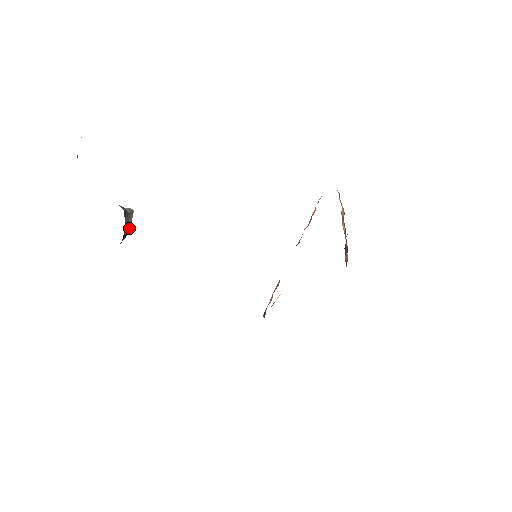
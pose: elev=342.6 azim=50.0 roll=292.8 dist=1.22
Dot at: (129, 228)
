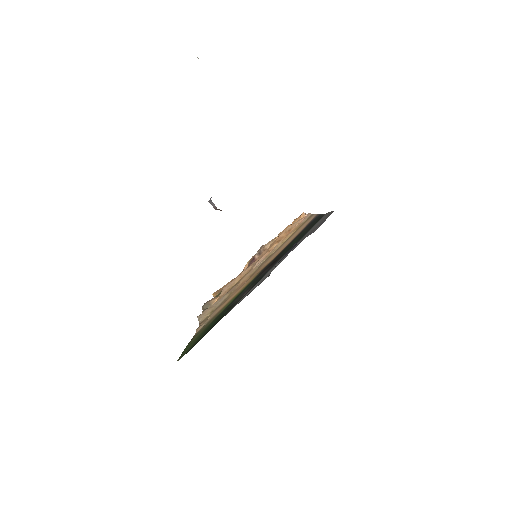
Dot at: occluded
